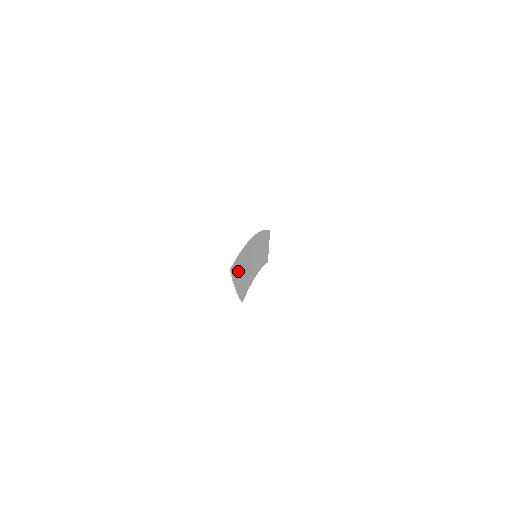
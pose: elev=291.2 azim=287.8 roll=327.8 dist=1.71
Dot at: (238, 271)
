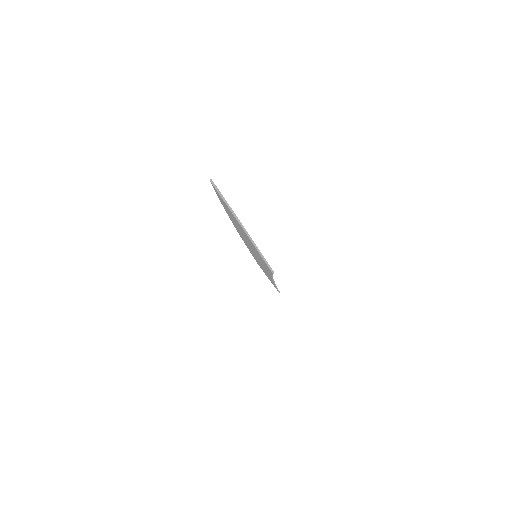
Dot at: occluded
